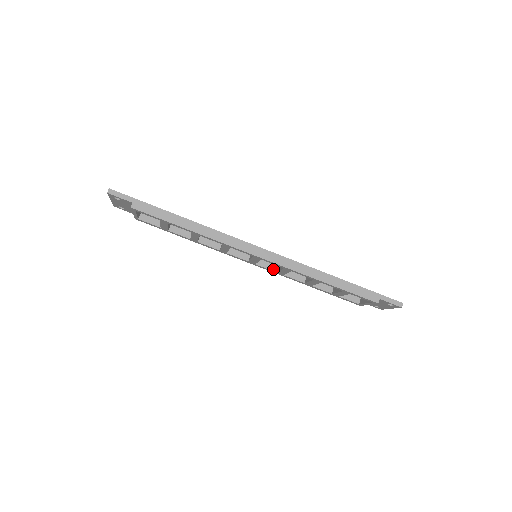
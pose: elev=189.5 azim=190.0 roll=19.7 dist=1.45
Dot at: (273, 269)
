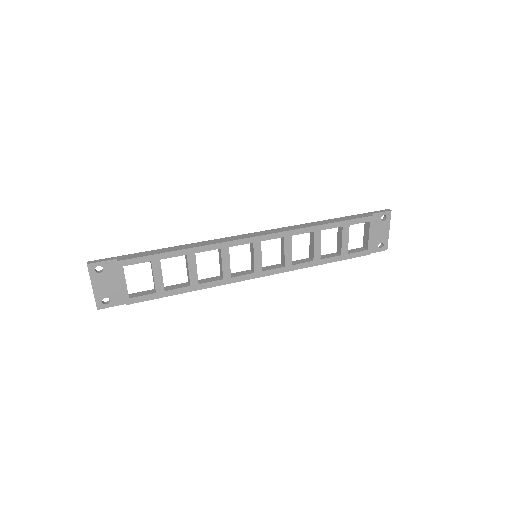
Dot at: (279, 267)
